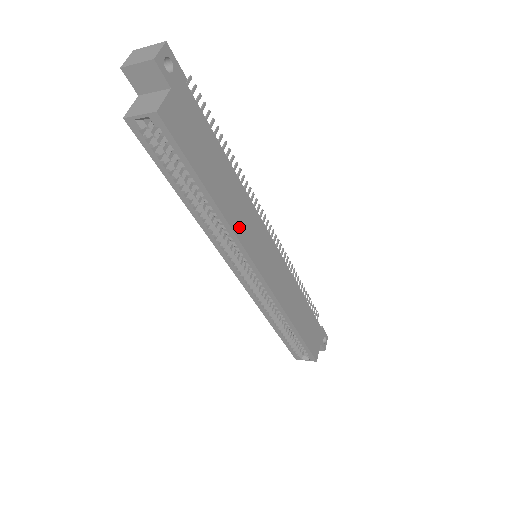
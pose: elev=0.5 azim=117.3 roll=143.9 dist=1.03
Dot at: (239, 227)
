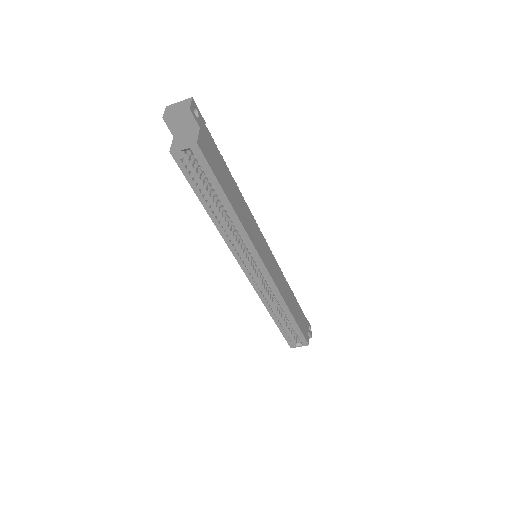
Dot at: (248, 229)
